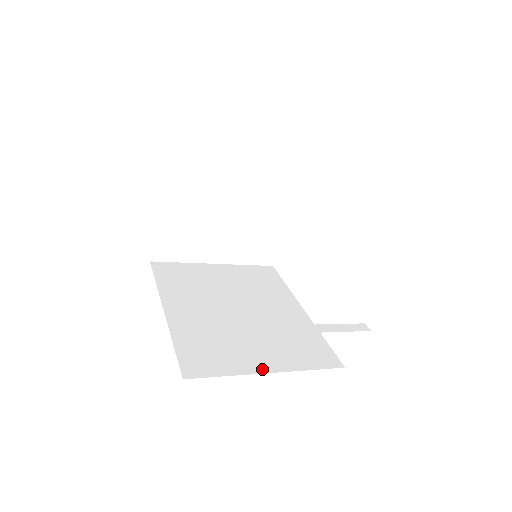
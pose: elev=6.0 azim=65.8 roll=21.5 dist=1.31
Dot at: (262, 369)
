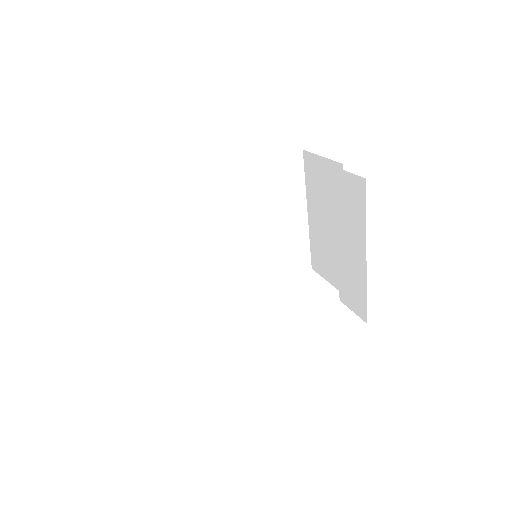
Dot at: occluded
